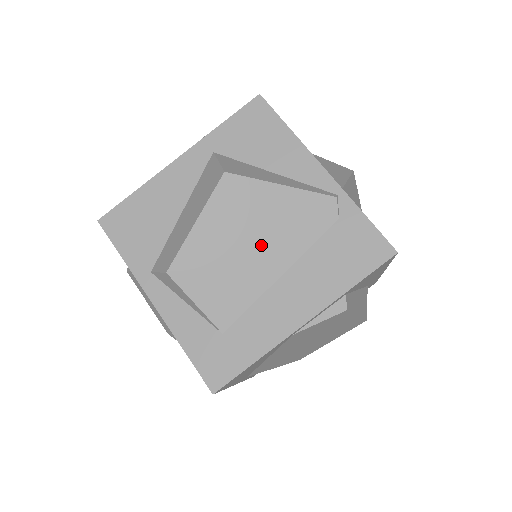
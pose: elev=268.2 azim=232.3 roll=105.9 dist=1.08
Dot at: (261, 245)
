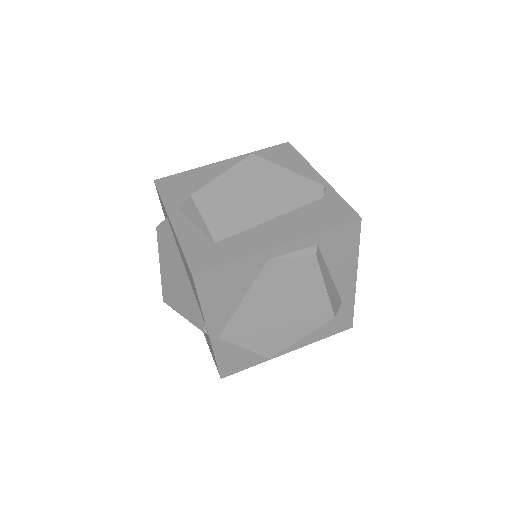
Dot at: (263, 198)
